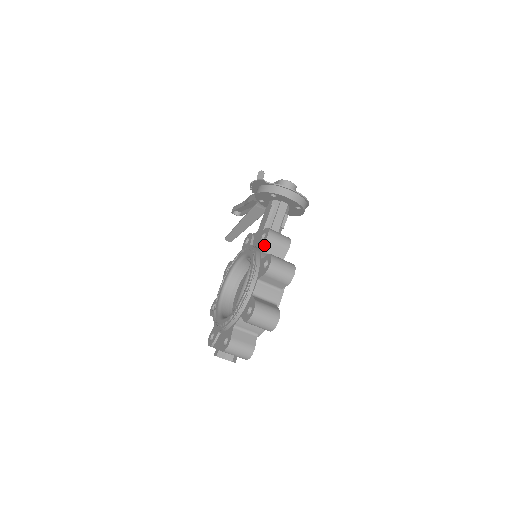
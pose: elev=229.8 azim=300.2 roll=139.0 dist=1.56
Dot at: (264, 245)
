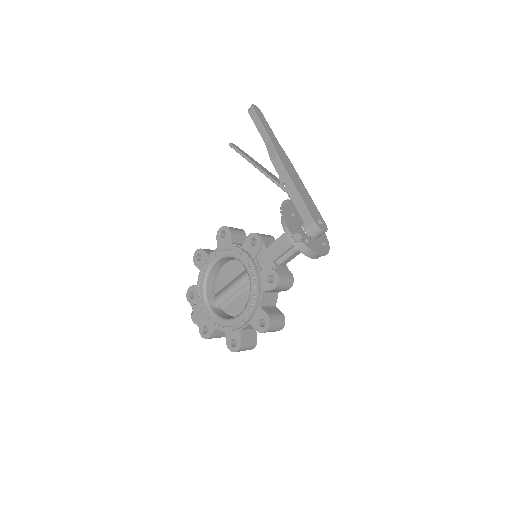
Dot at: (268, 291)
